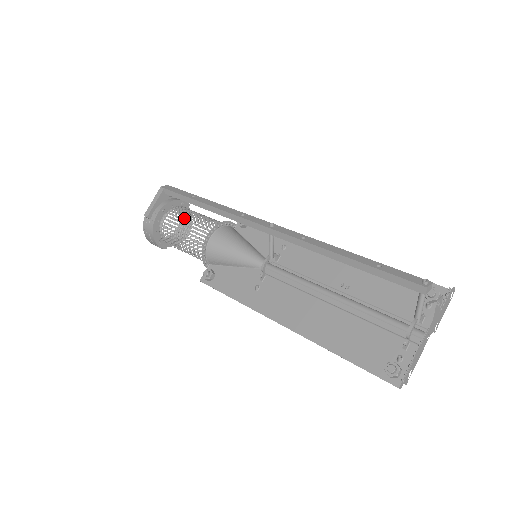
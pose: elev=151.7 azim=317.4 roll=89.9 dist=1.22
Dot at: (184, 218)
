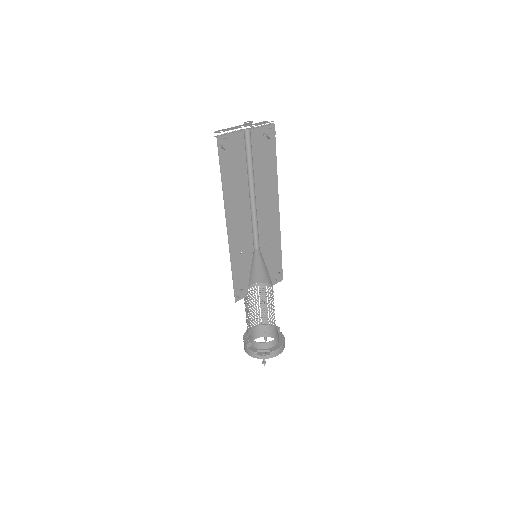
Dot at: (279, 341)
